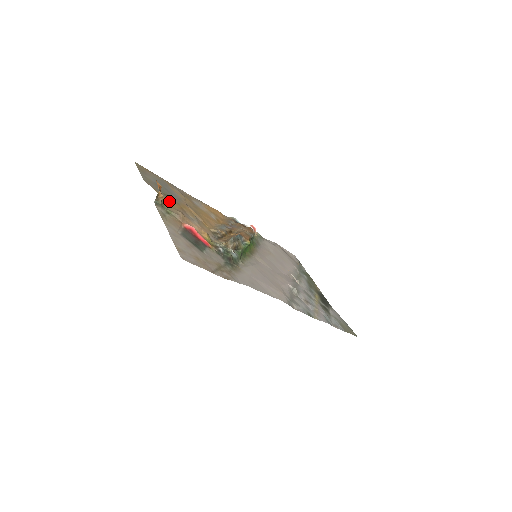
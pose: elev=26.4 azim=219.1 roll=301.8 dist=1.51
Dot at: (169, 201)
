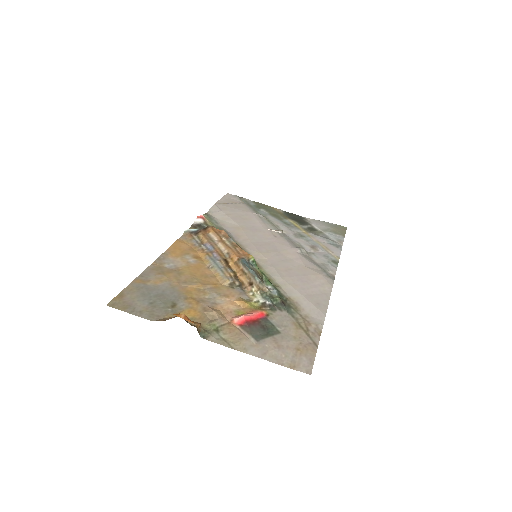
Dot at: (186, 310)
